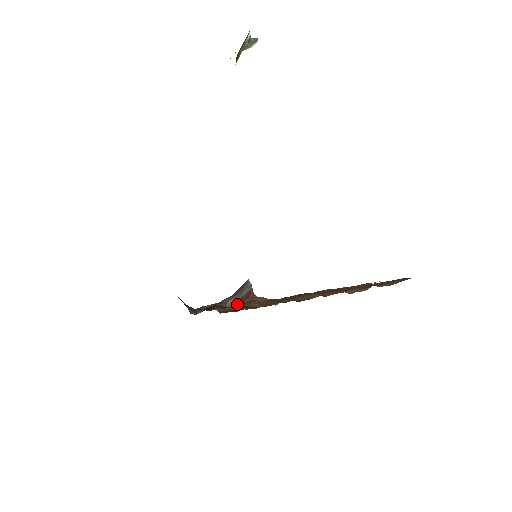
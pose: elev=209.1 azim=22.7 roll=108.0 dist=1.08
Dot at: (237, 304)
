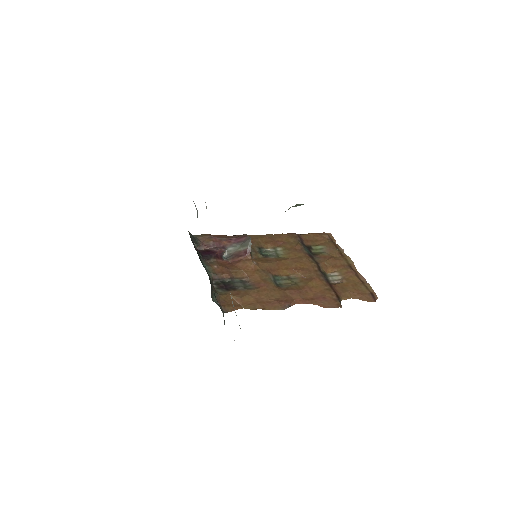
Dot at: (234, 256)
